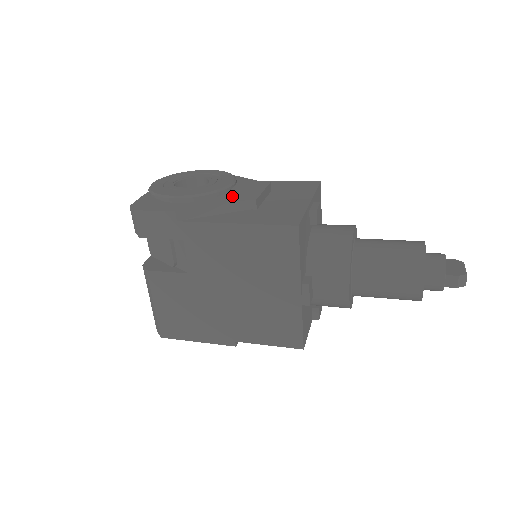
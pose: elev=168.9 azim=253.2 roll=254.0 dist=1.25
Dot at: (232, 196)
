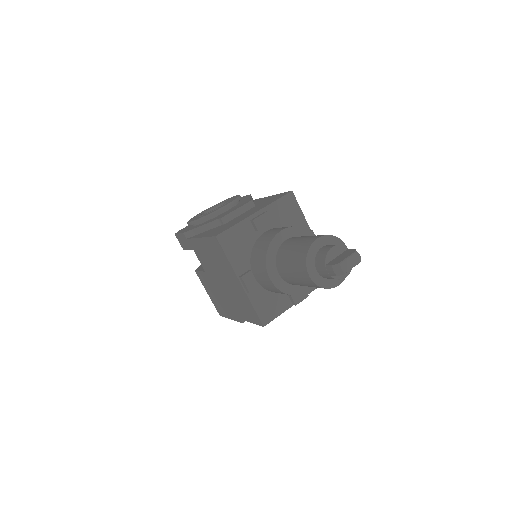
Dot at: occluded
